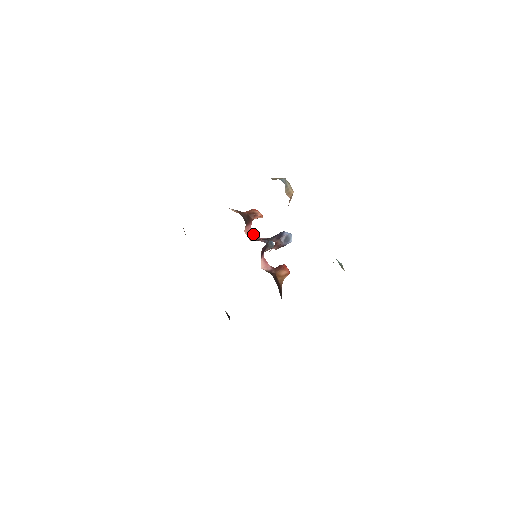
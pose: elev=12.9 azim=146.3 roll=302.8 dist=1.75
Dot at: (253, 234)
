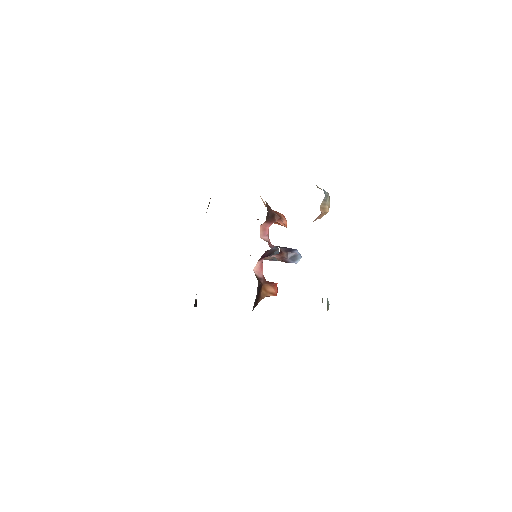
Dot at: (267, 234)
